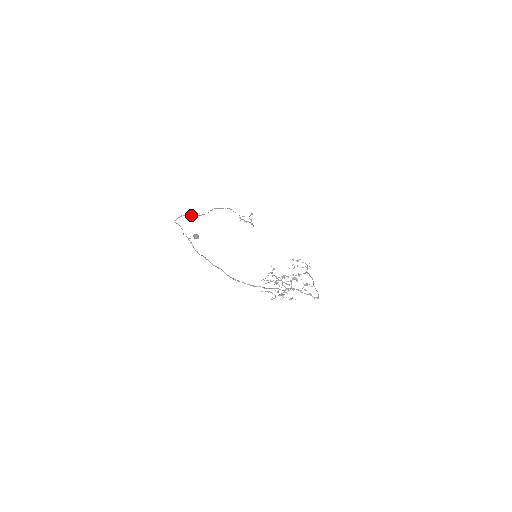
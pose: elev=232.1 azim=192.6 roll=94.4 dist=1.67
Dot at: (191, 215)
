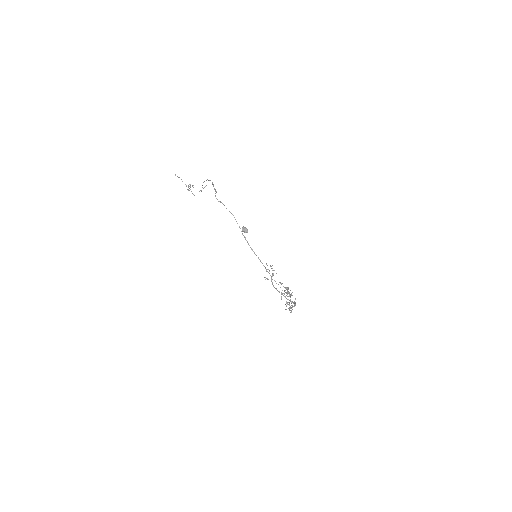
Dot at: occluded
